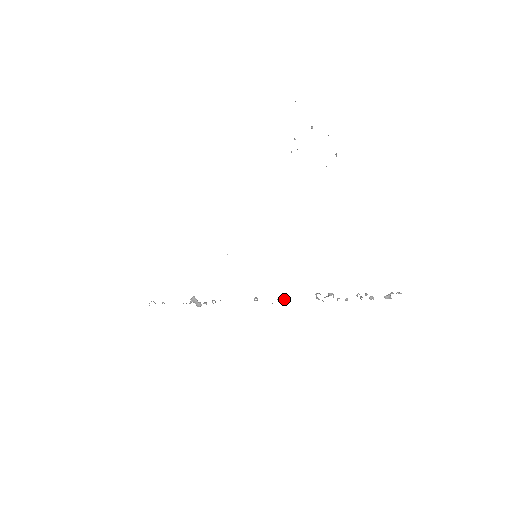
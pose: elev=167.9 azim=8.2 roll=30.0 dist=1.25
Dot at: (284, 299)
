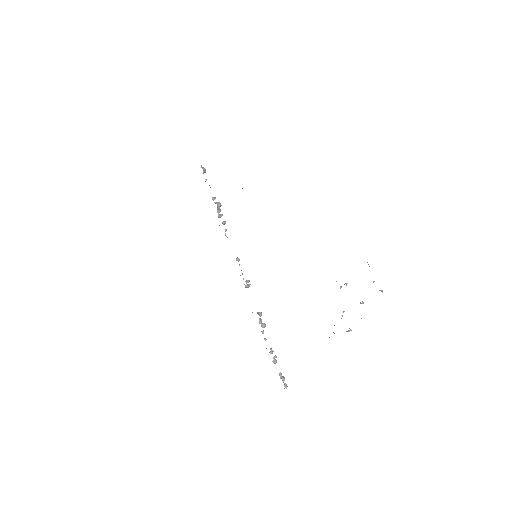
Dot at: (248, 284)
